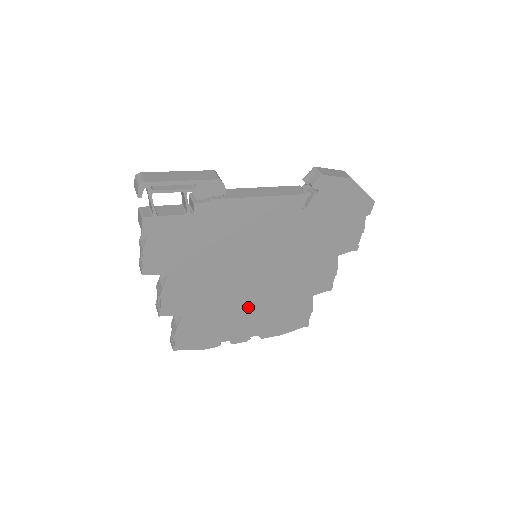
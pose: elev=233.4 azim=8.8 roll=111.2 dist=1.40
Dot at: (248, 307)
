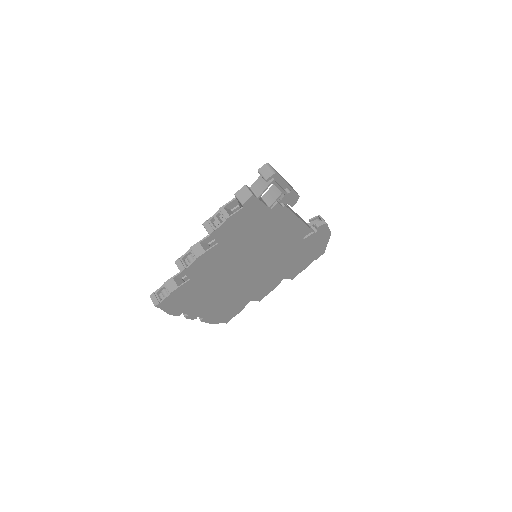
Dot at: (221, 292)
